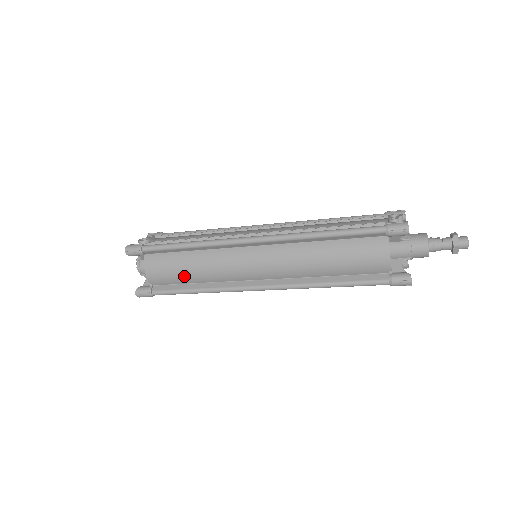
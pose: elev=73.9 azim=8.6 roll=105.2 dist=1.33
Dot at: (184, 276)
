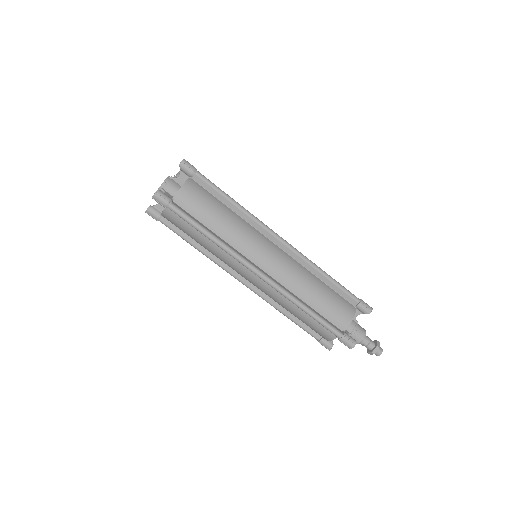
Dot at: (210, 216)
